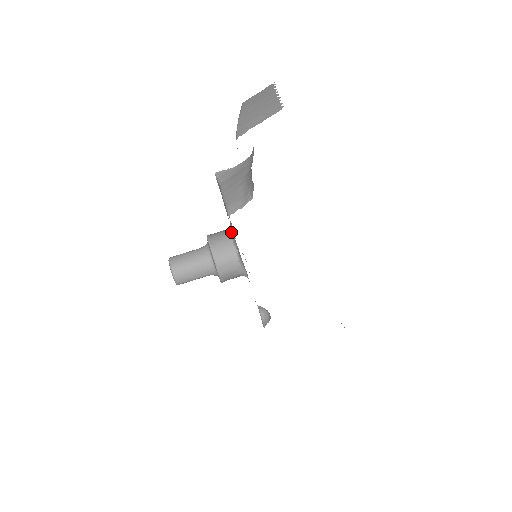
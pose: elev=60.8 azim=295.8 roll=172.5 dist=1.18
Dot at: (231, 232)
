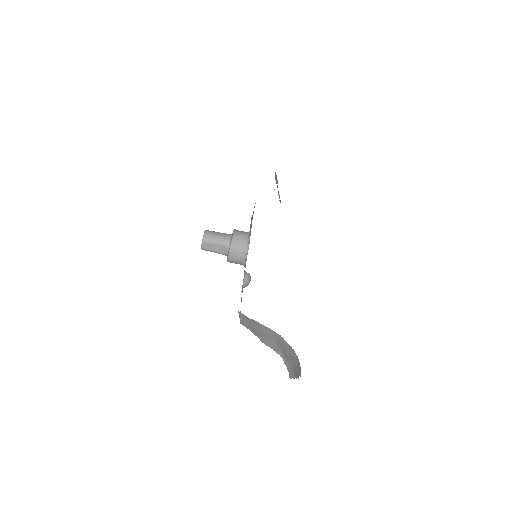
Dot at: occluded
